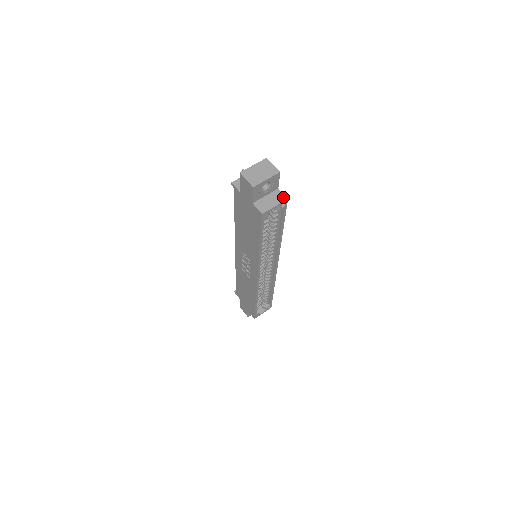
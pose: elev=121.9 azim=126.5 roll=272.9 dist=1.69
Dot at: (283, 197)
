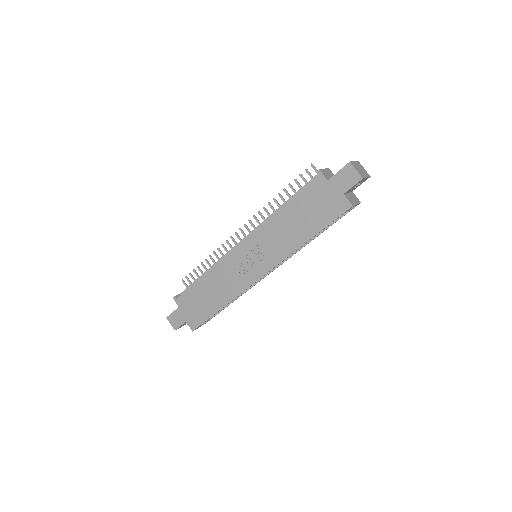
Dot at: (358, 200)
